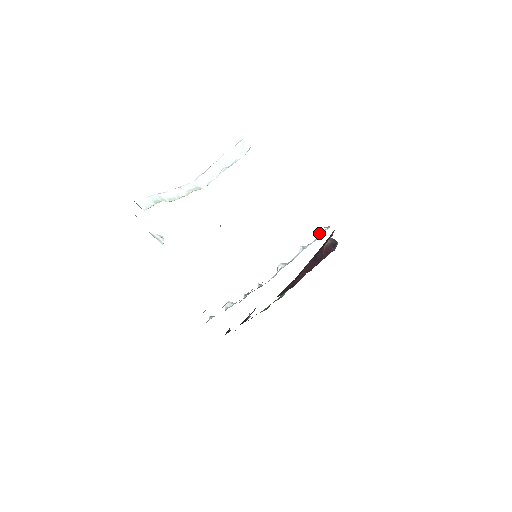
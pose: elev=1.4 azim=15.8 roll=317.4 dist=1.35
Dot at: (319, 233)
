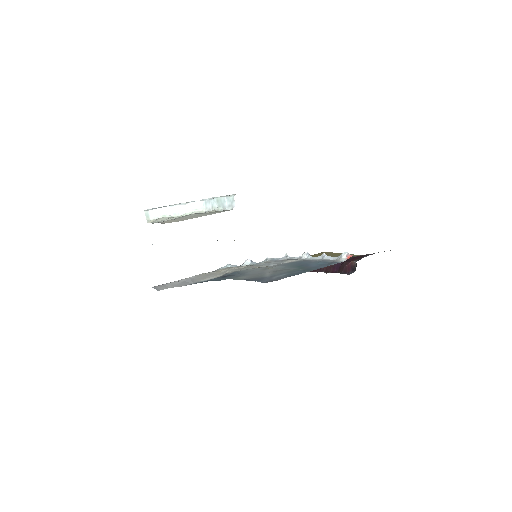
Dot at: (340, 256)
